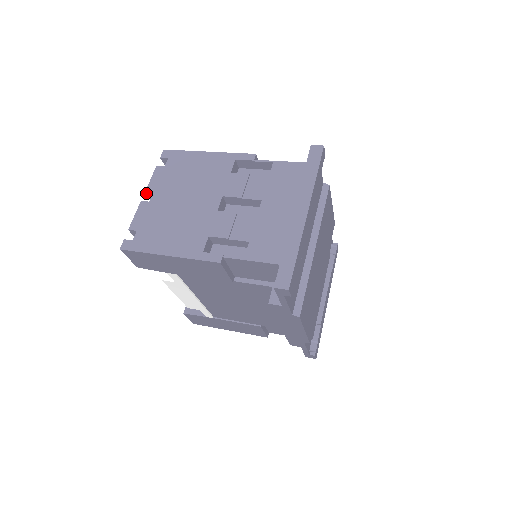
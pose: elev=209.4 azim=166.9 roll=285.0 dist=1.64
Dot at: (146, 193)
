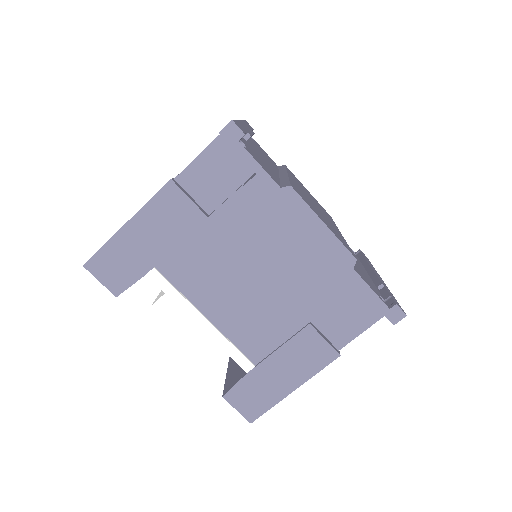
Dot at: occluded
